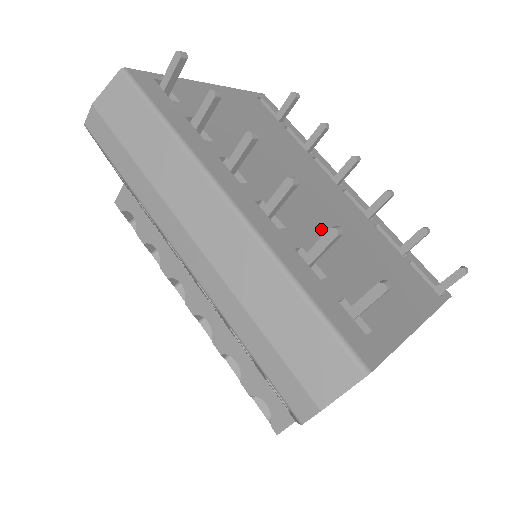
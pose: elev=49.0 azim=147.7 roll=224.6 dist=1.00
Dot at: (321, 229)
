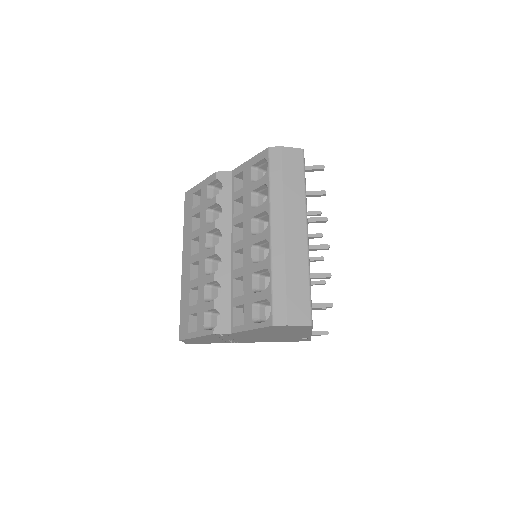
Dot at: occluded
